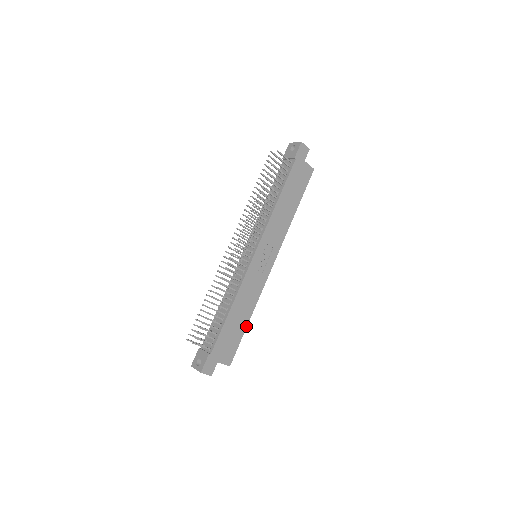
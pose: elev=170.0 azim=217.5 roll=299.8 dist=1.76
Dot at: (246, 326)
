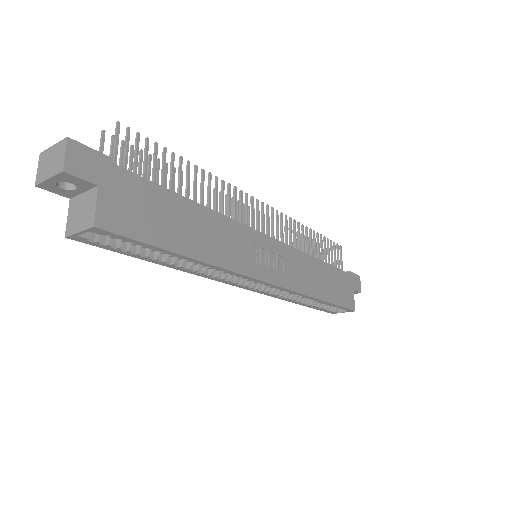
Dot at: (179, 252)
